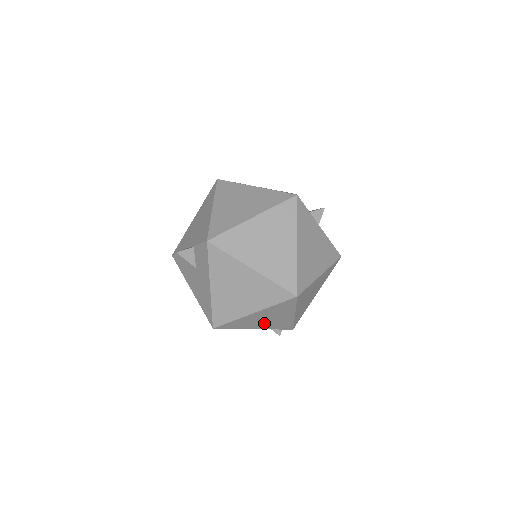
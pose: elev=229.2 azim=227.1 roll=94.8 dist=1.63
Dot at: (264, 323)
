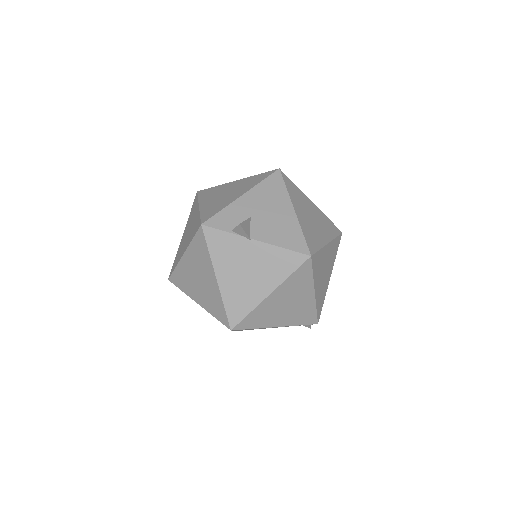
Dot at: occluded
